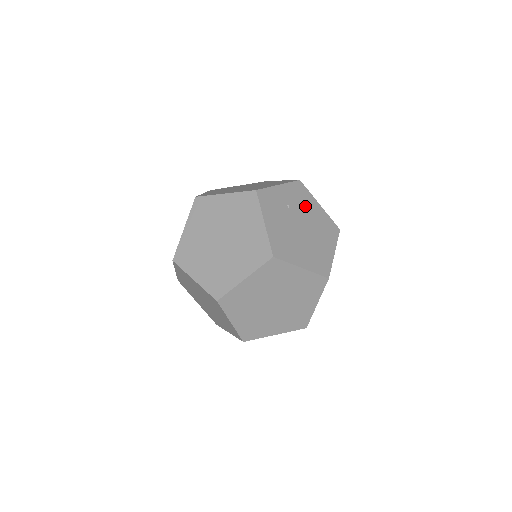
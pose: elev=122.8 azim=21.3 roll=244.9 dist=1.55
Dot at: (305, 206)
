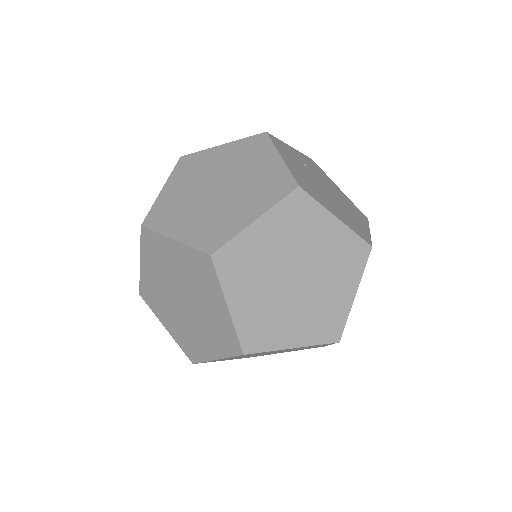
Dot at: (324, 178)
